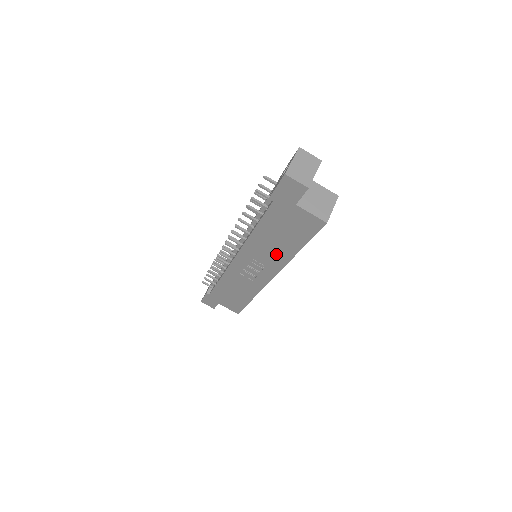
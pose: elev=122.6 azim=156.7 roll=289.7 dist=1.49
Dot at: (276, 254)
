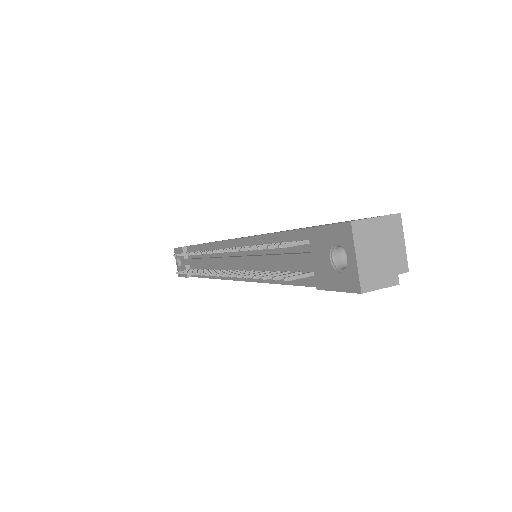
Dot at: occluded
